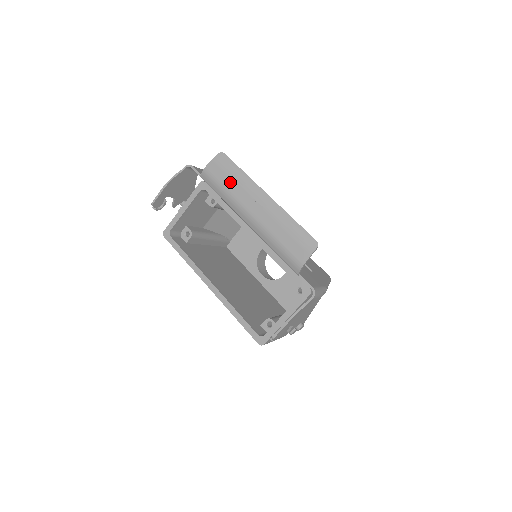
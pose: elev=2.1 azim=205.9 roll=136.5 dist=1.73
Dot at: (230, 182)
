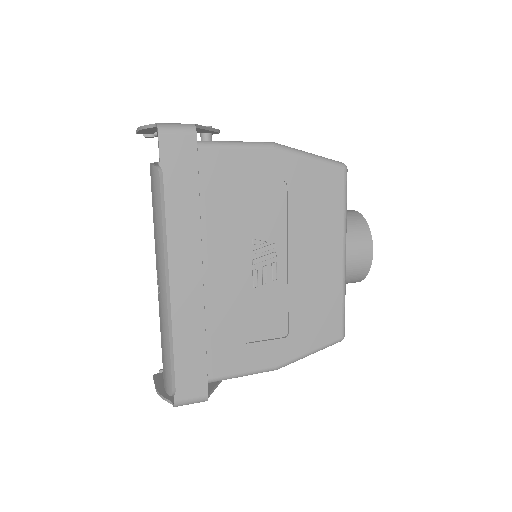
Dot at: (154, 220)
